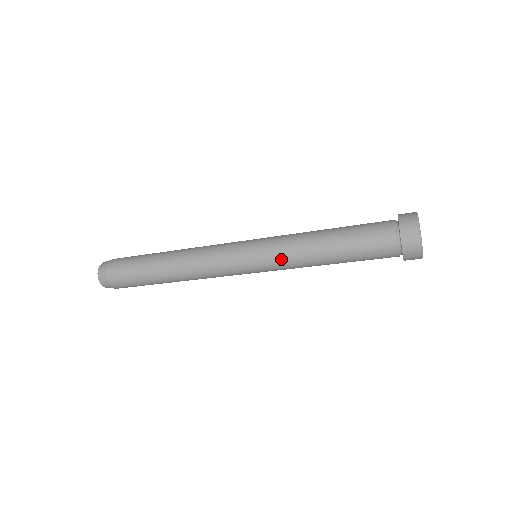
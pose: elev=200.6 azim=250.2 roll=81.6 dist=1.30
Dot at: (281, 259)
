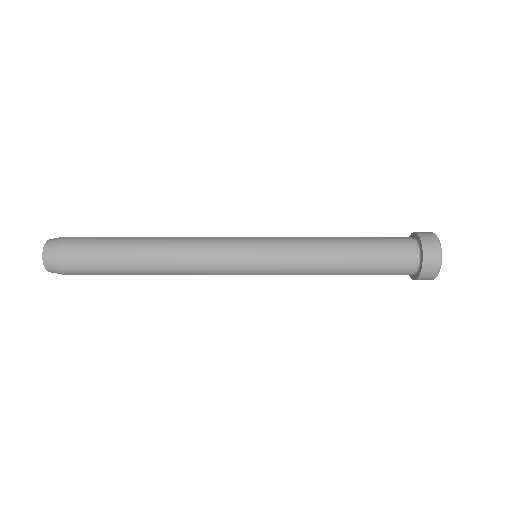
Dot at: (291, 269)
